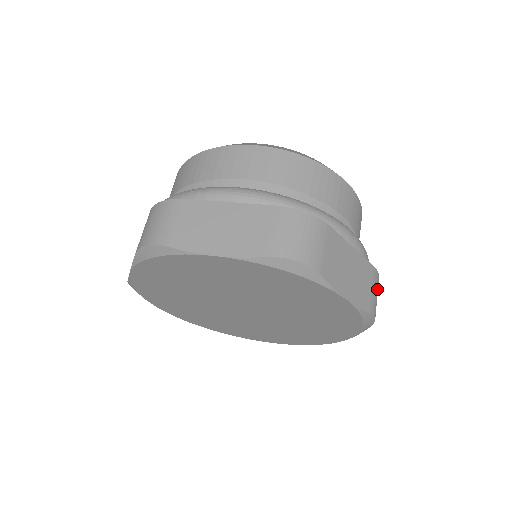
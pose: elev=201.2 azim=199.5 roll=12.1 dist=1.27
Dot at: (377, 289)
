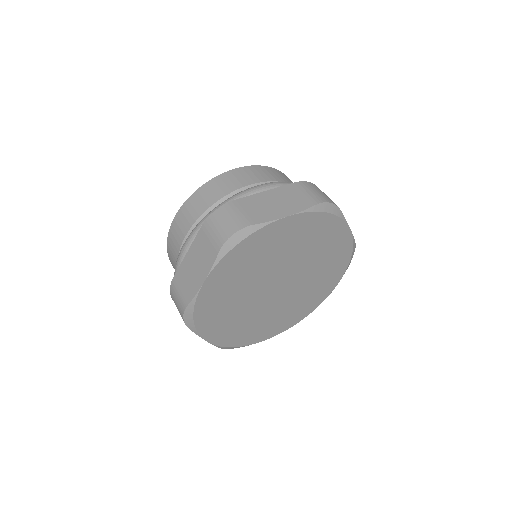
Dot at: occluded
